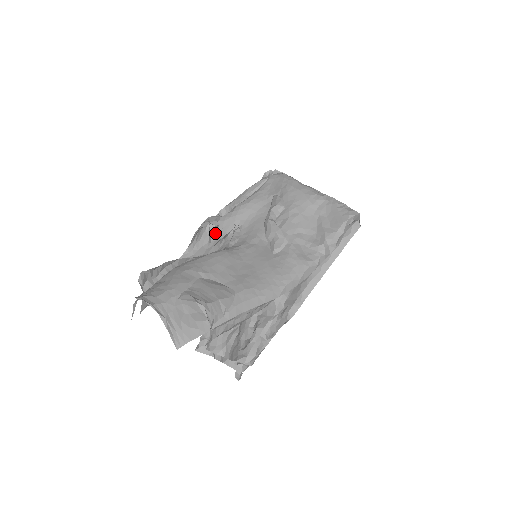
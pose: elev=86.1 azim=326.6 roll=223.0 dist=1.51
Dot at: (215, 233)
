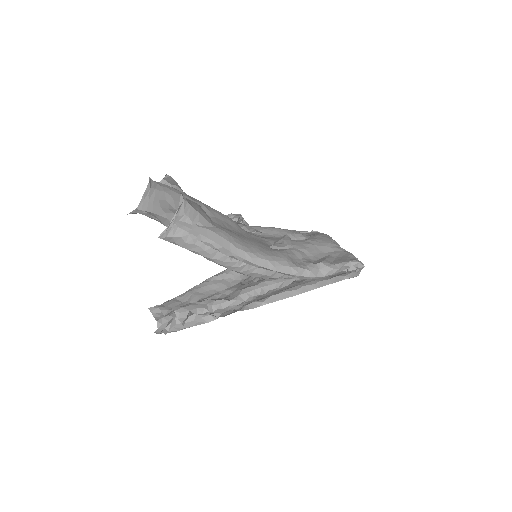
Dot at: occluded
